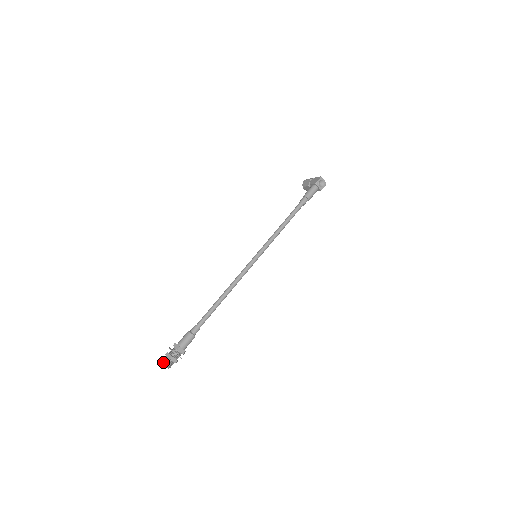
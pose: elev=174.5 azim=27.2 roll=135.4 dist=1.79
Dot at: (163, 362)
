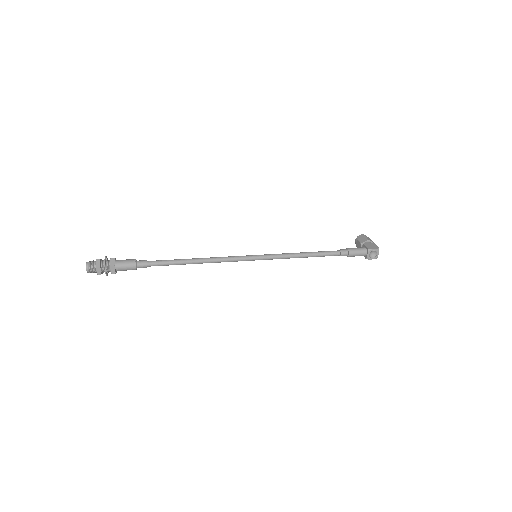
Dot at: (88, 263)
